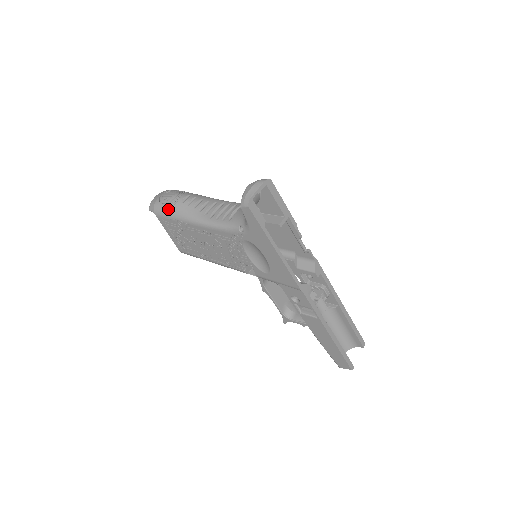
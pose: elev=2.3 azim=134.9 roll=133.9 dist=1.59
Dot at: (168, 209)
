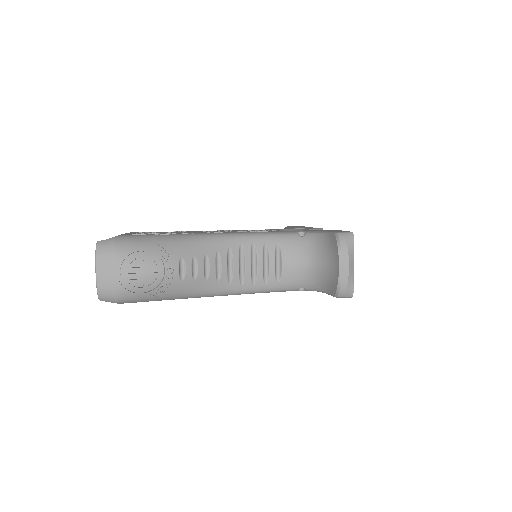
Dot at: (156, 296)
